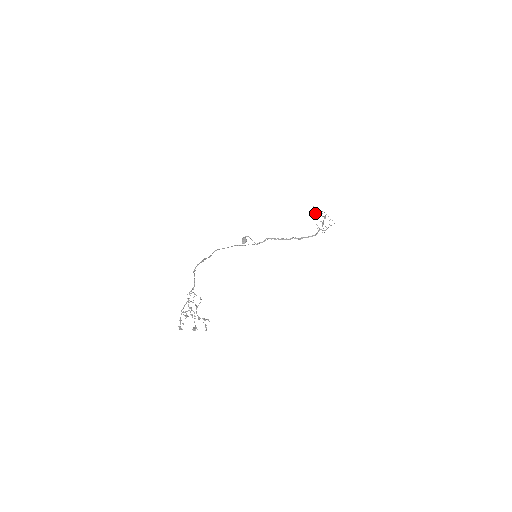
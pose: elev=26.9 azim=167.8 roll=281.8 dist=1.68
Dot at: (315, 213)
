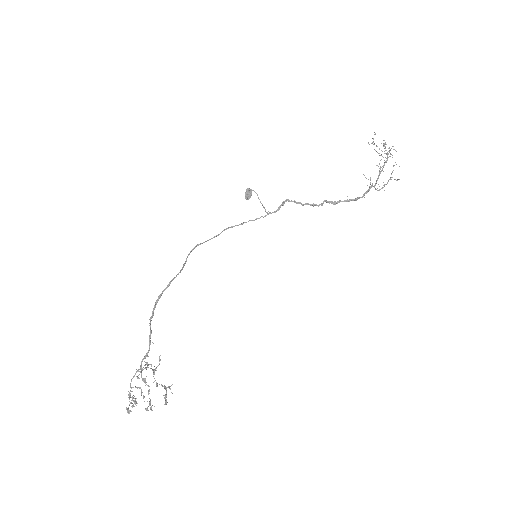
Dot at: (374, 143)
